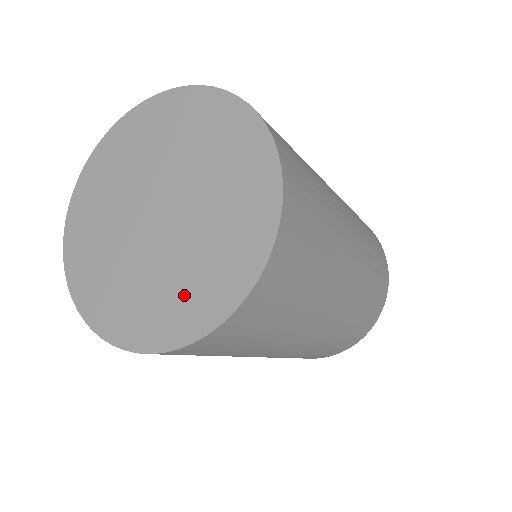
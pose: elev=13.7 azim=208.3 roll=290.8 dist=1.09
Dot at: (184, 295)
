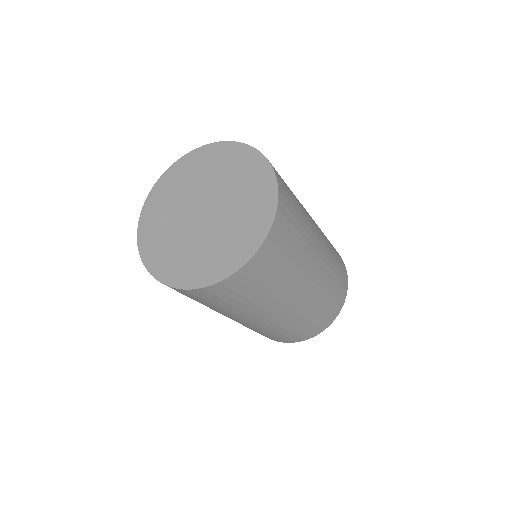
Dot at: (233, 243)
